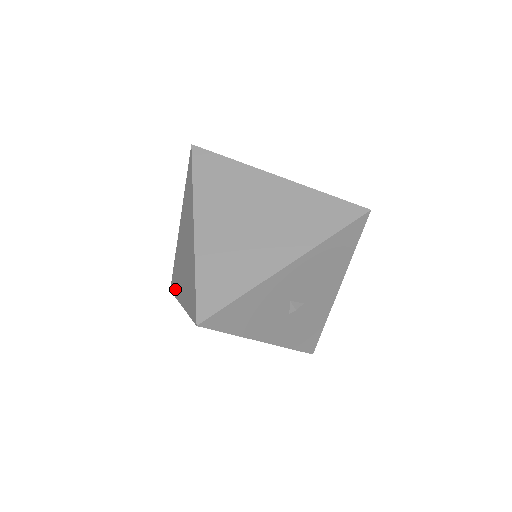
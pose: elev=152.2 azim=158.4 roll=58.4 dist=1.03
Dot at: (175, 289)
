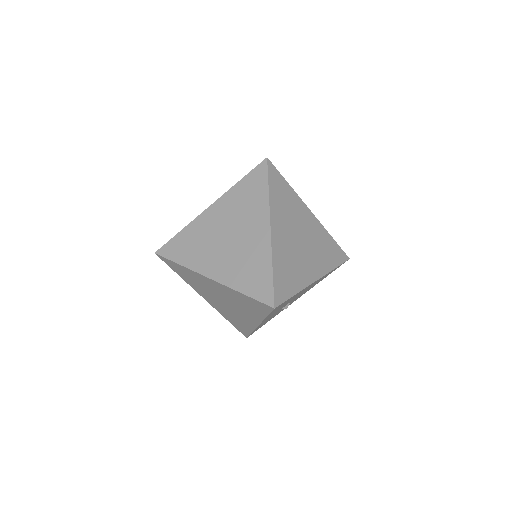
Dot at: (184, 258)
